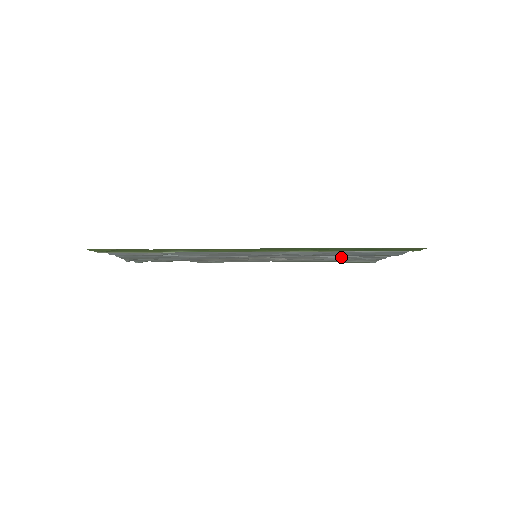
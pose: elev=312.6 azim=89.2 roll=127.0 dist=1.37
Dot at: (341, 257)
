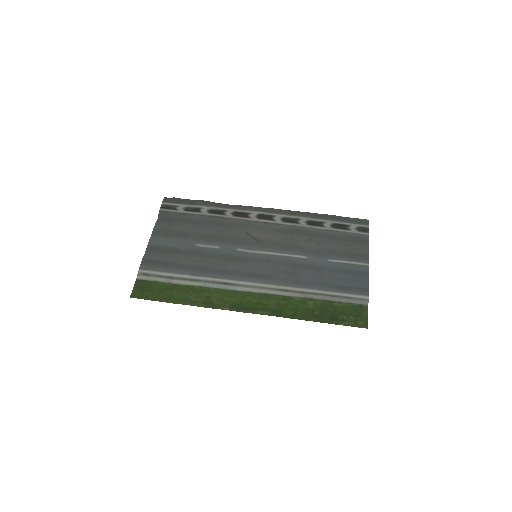
Dot at: (326, 257)
